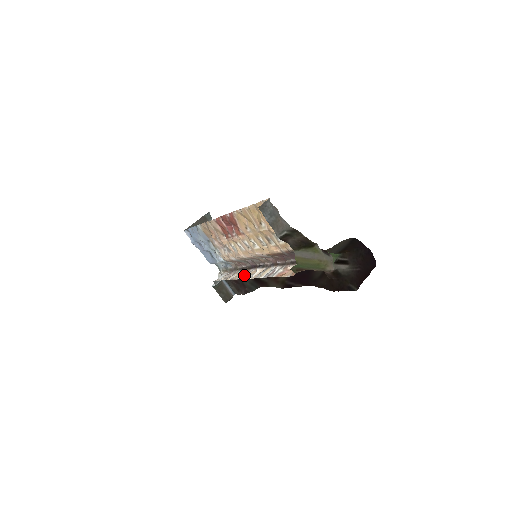
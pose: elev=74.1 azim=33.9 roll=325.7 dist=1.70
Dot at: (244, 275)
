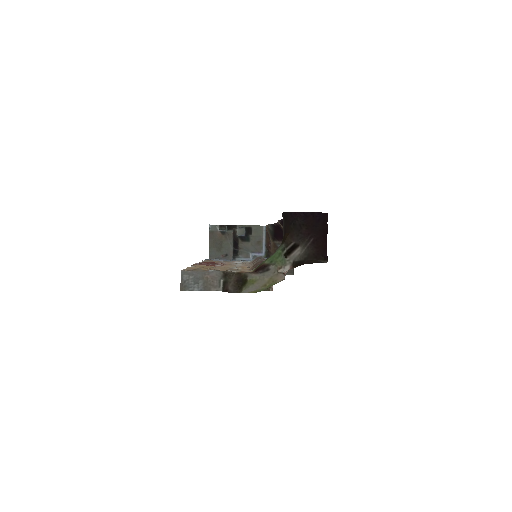
Dot at: occluded
